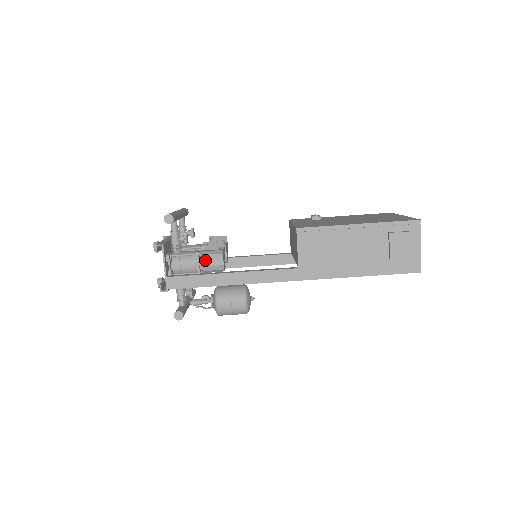
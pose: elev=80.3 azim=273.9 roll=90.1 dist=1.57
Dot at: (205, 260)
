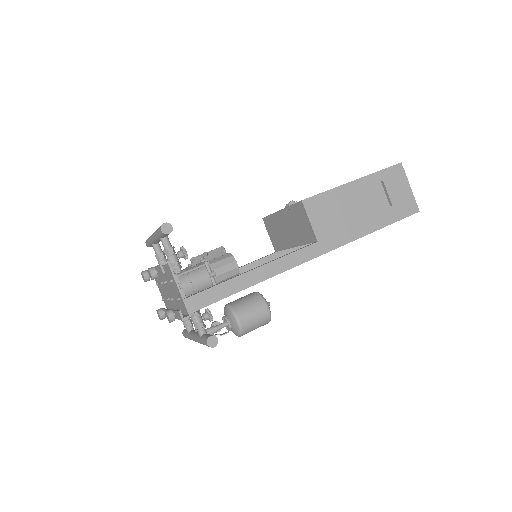
Dot at: (217, 268)
